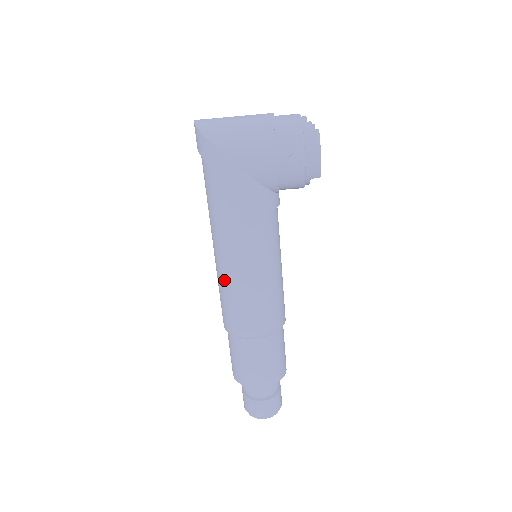
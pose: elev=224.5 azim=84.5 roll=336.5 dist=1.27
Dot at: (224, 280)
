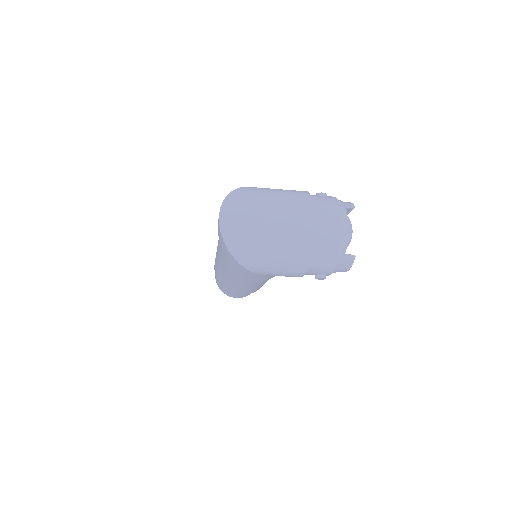
Dot at: (224, 279)
